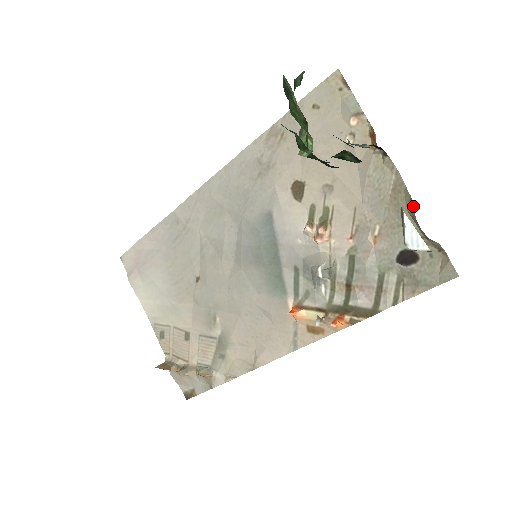
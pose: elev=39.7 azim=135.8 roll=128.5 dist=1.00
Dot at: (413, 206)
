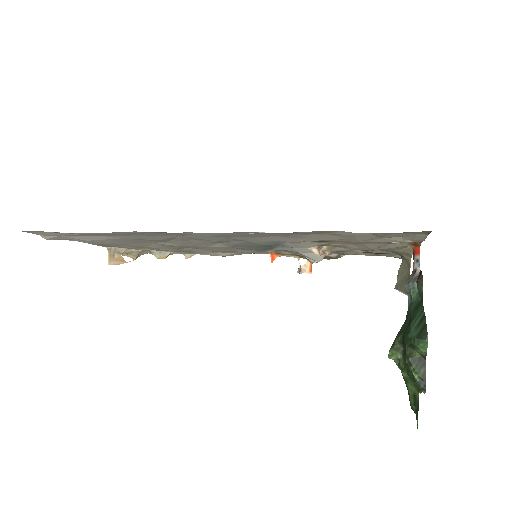
Dot at: (410, 263)
